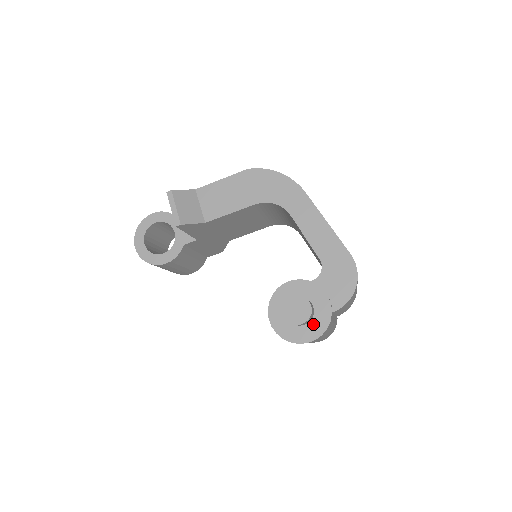
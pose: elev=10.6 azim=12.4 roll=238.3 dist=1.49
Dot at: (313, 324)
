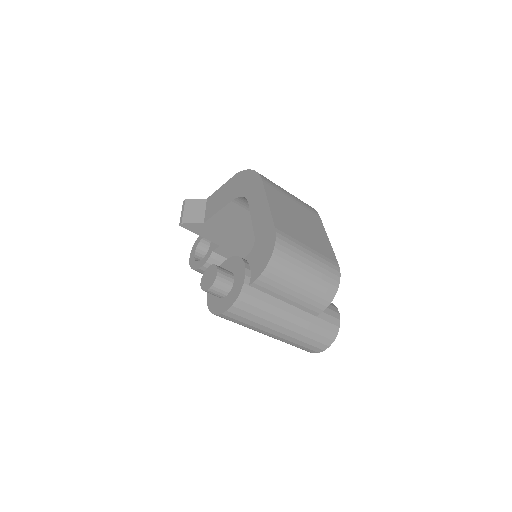
Dot at: (230, 296)
